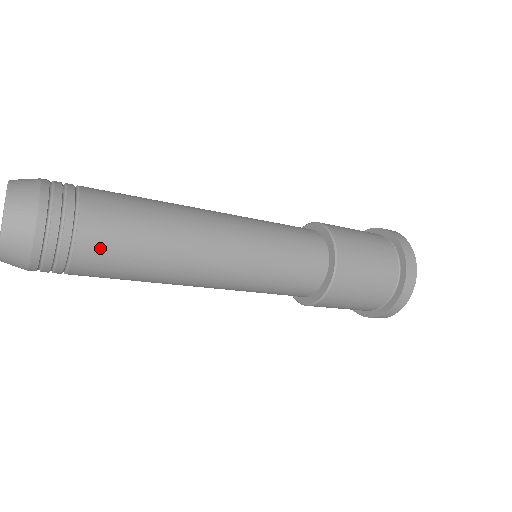
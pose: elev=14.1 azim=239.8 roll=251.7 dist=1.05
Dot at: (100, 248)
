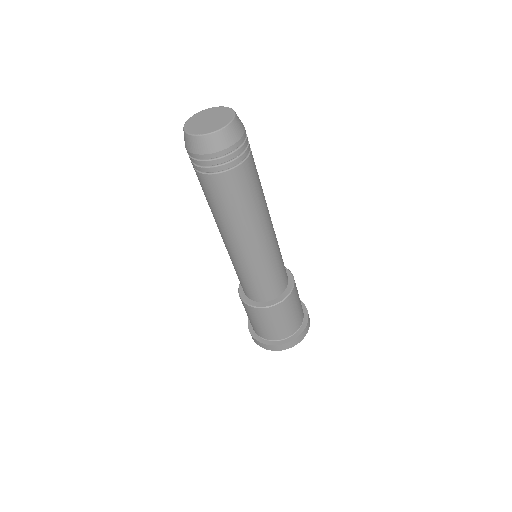
Dot at: (254, 167)
